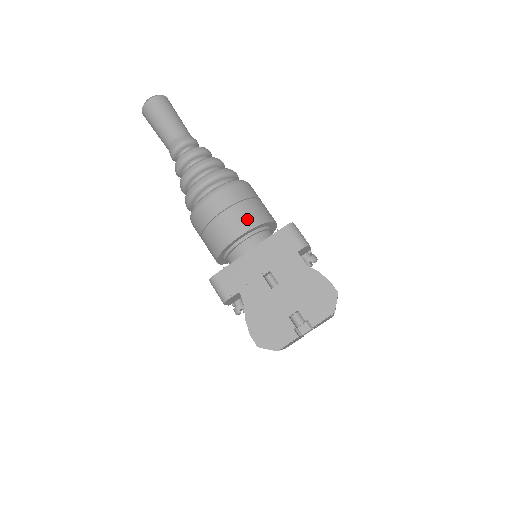
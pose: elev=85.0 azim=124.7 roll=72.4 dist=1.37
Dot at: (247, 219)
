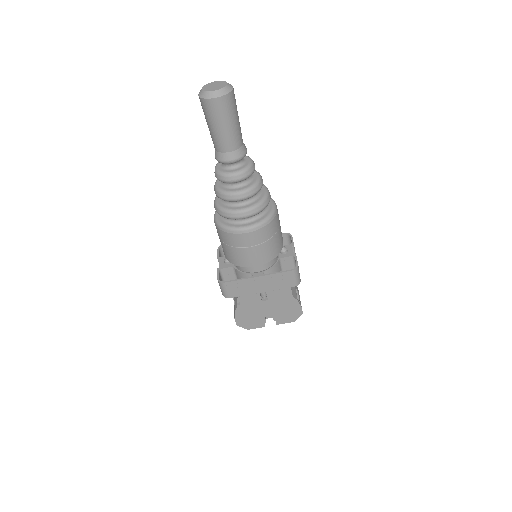
Dot at: (266, 256)
